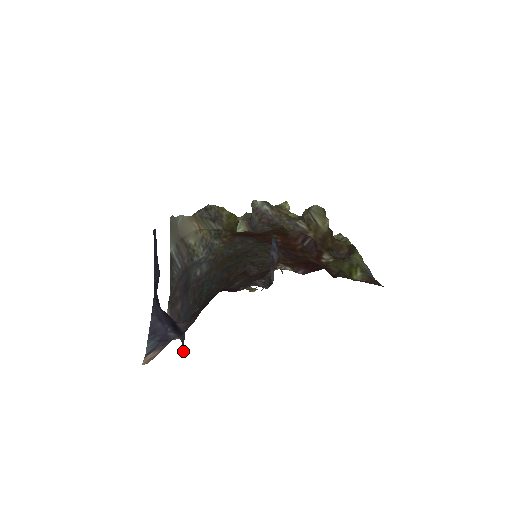
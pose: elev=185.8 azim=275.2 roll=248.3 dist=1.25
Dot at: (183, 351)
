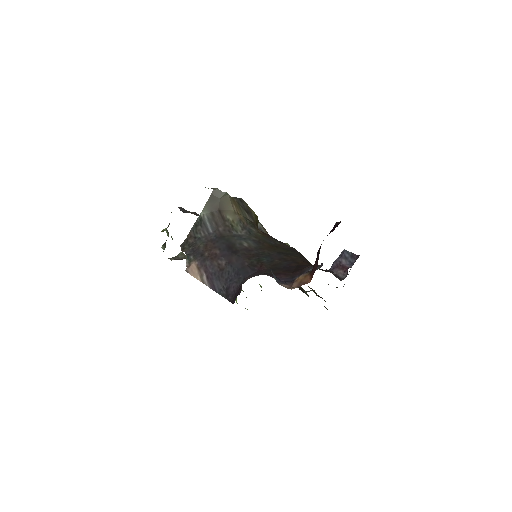
Dot at: (230, 298)
